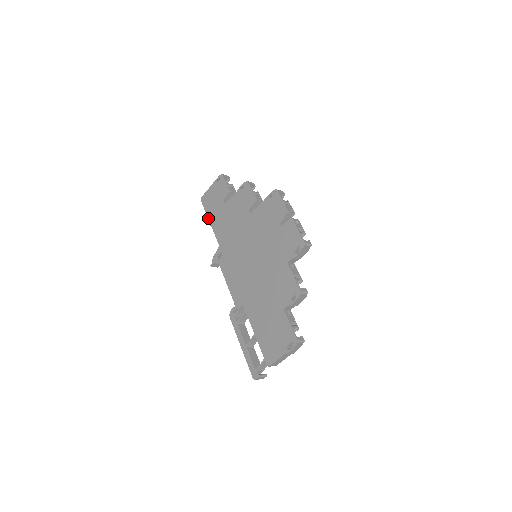
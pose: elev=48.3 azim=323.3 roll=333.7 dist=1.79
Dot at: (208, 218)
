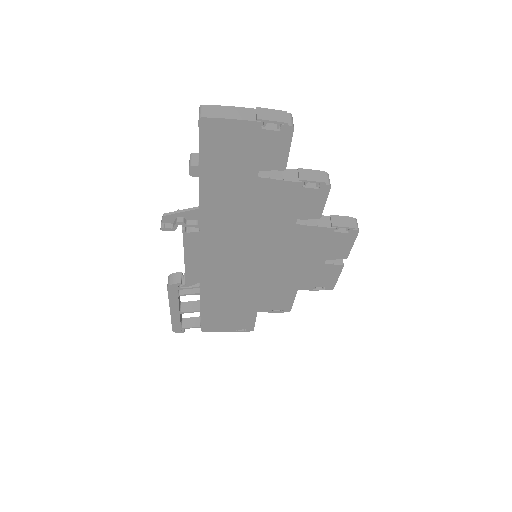
Dot at: (200, 168)
